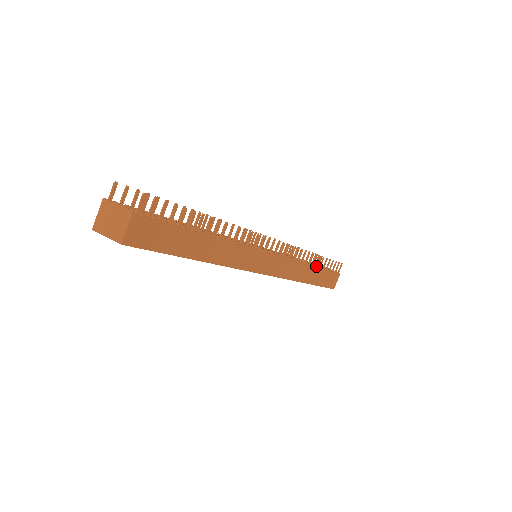
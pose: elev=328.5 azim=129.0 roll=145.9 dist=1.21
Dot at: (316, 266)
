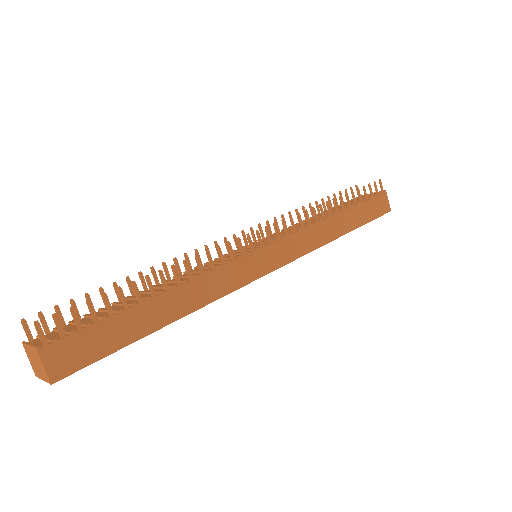
Dot at: (343, 210)
